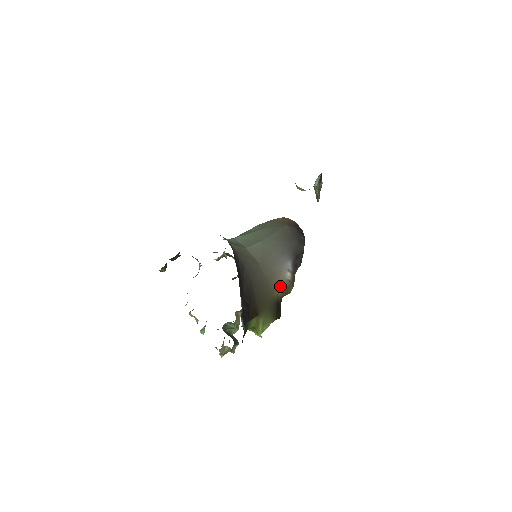
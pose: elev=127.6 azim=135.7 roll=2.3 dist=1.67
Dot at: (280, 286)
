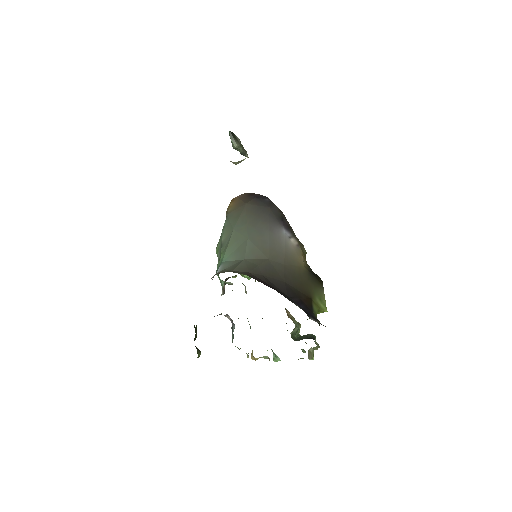
Dot at: (298, 257)
